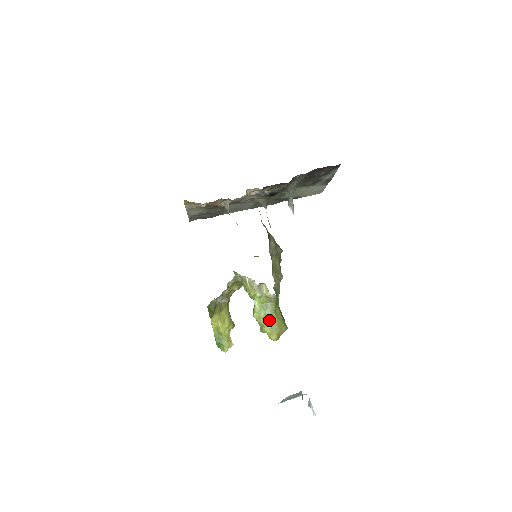
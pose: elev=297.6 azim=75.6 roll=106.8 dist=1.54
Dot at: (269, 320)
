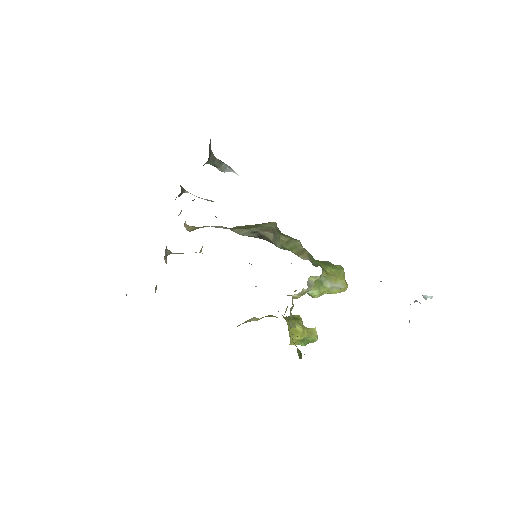
Dot at: (332, 286)
